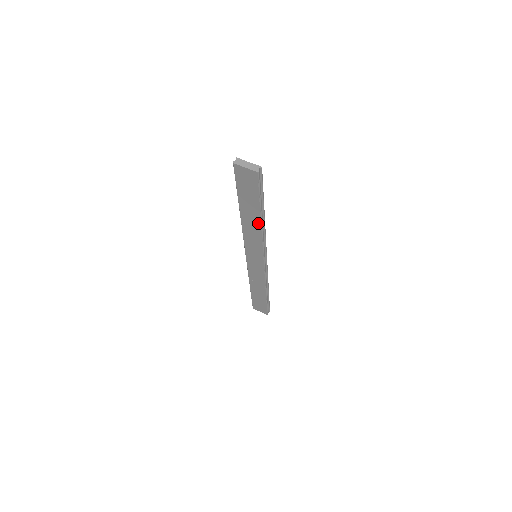
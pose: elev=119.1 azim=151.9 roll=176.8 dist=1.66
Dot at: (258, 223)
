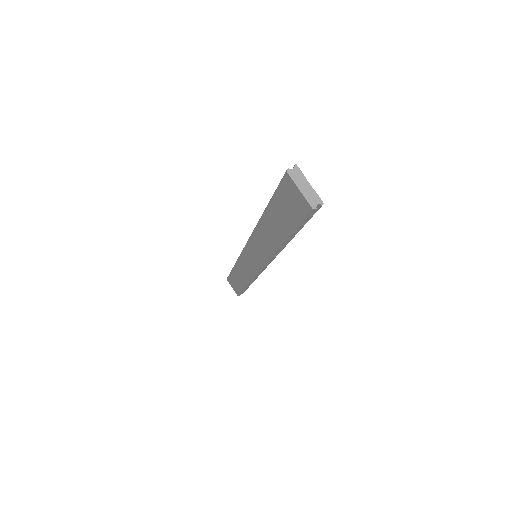
Dot at: (277, 243)
